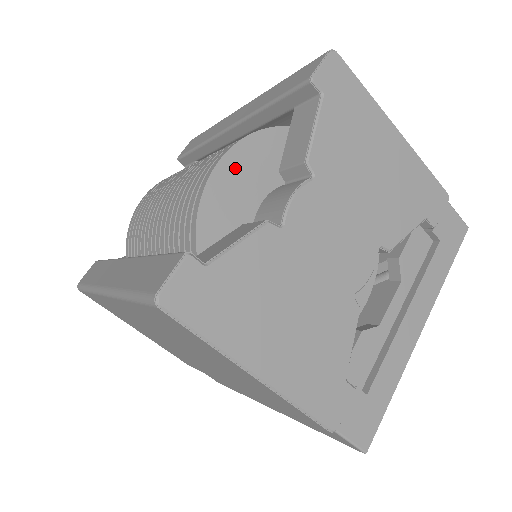
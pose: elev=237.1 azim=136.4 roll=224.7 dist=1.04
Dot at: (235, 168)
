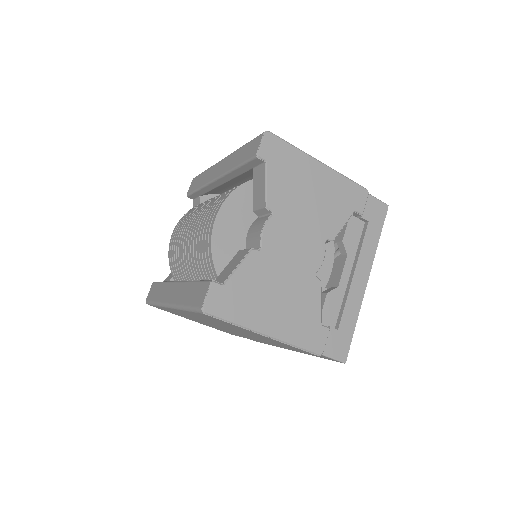
Dot at: (226, 218)
